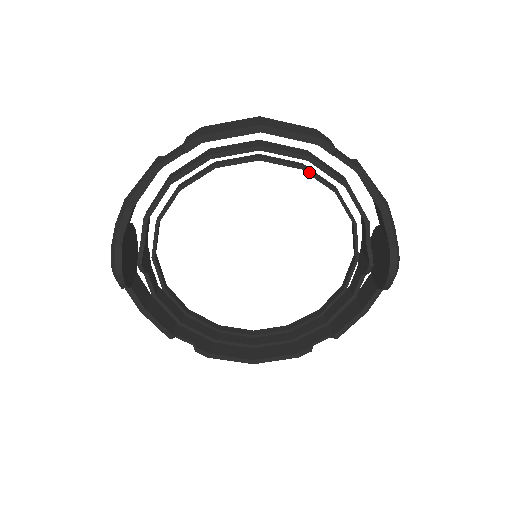
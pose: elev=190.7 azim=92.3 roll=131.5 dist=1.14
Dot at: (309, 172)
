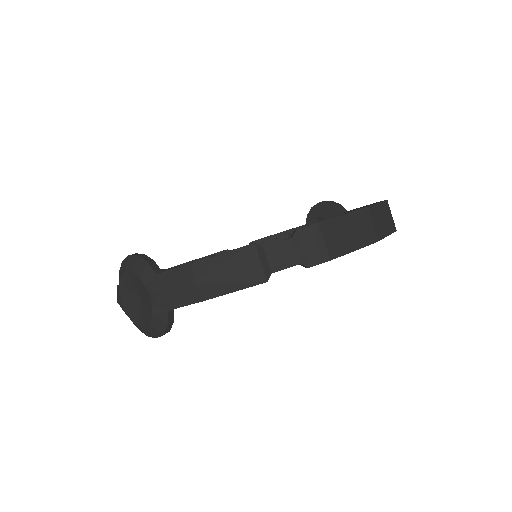
Dot at: occluded
